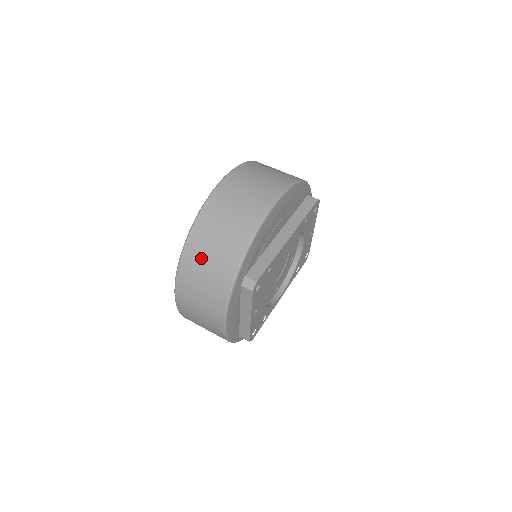
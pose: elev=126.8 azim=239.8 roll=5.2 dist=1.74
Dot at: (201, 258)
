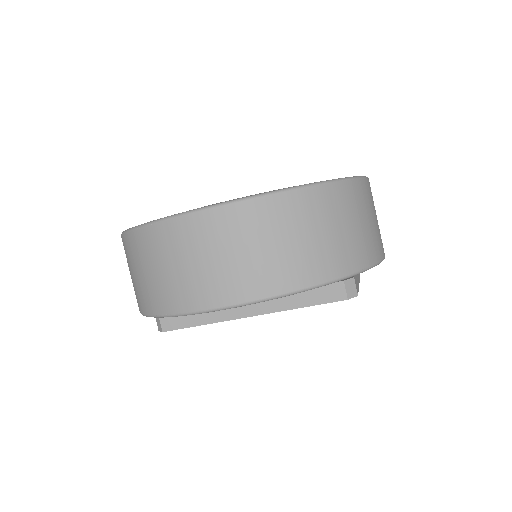
Dot at: (128, 263)
